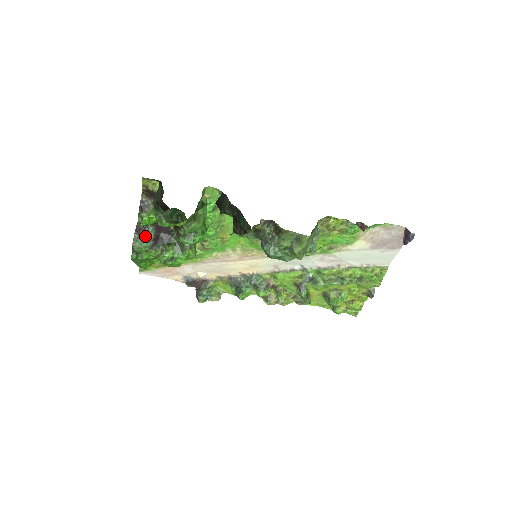
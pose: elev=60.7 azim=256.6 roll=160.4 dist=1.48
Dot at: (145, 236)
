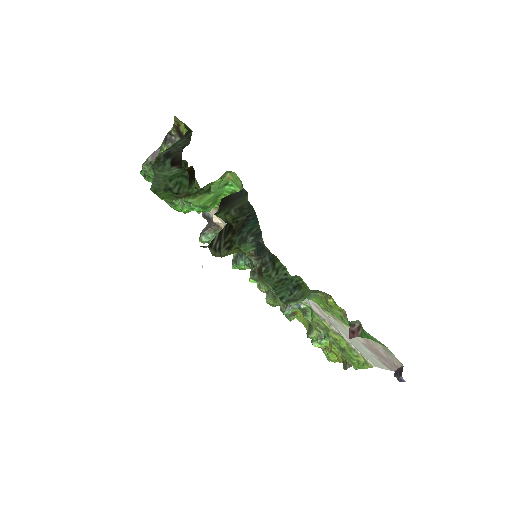
Dot at: occluded
